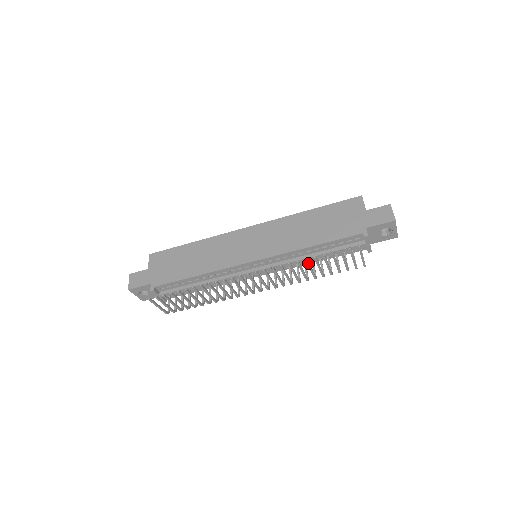
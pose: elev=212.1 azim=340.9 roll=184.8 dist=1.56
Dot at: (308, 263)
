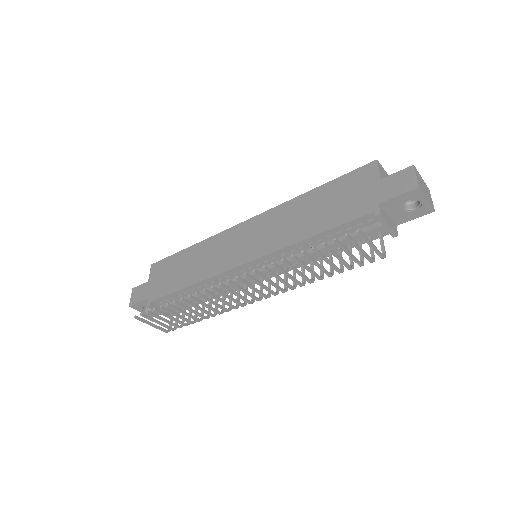
Dot at: (297, 260)
